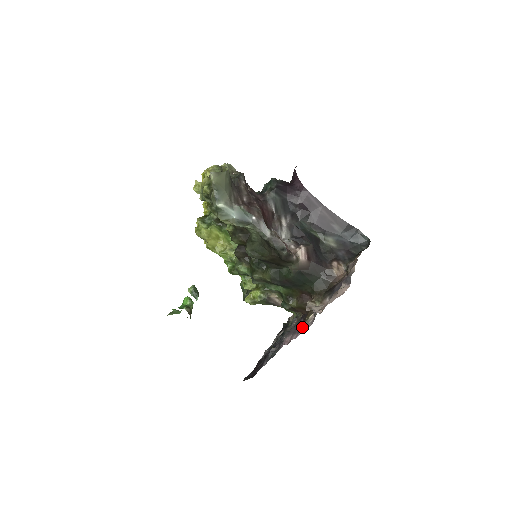
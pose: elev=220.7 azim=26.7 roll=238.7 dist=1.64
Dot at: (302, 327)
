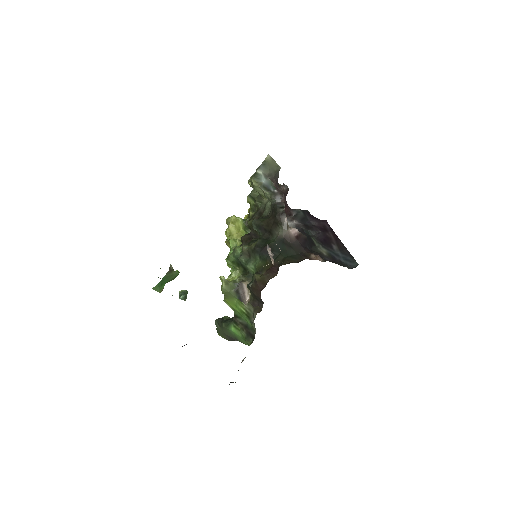
Dot at: occluded
